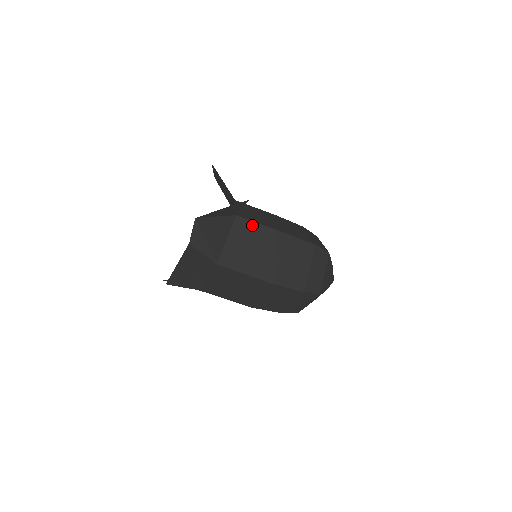
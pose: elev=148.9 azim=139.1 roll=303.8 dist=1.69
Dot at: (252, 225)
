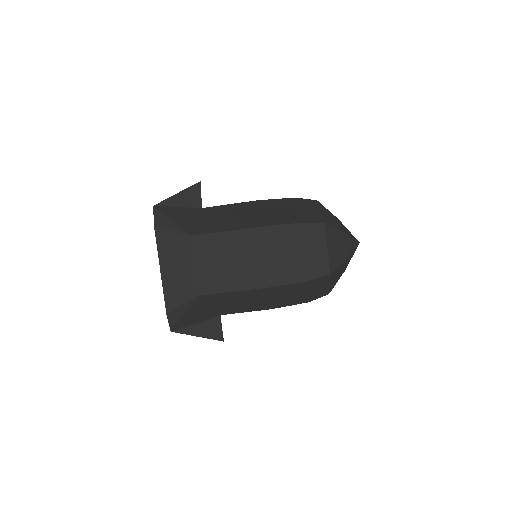
Dot at: (220, 207)
